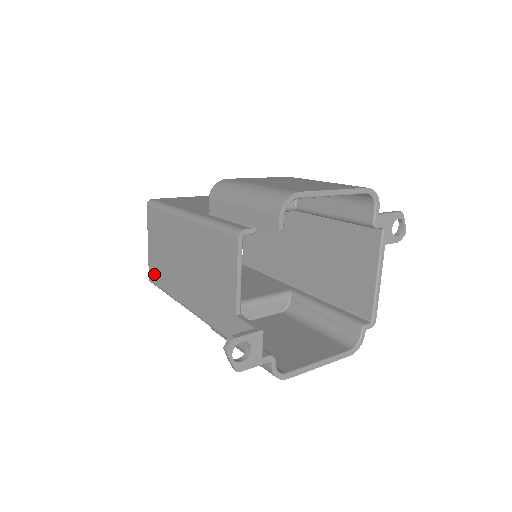
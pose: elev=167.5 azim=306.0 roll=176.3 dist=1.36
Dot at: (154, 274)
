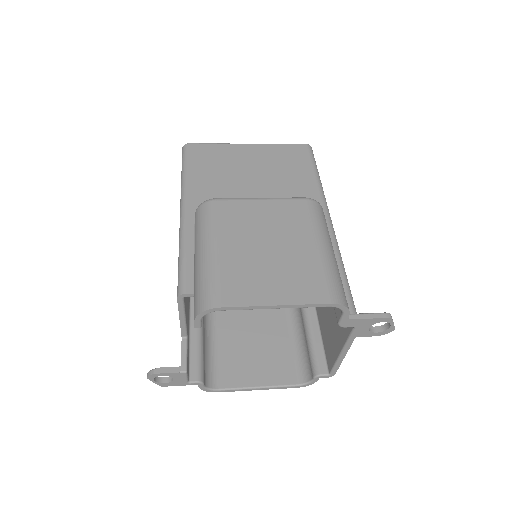
Dot at: occluded
